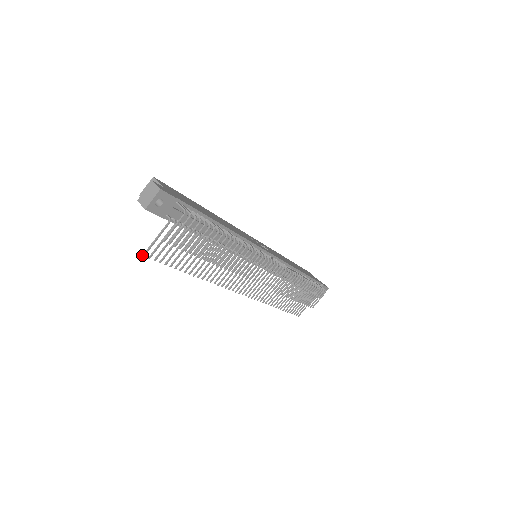
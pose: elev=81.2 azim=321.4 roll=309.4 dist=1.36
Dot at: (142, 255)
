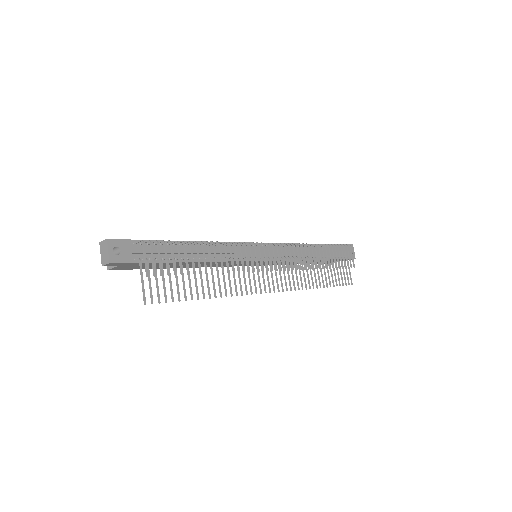
Dot at: occluded
